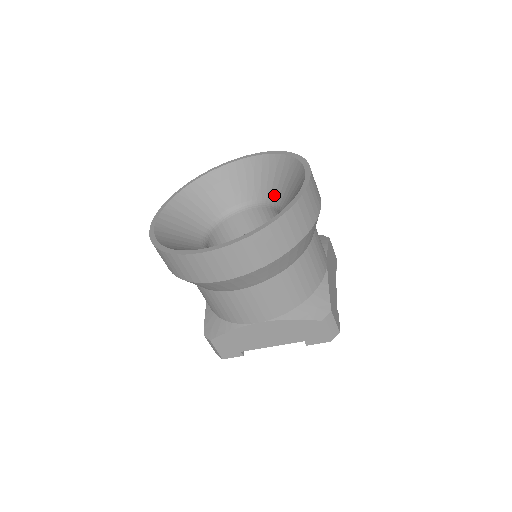
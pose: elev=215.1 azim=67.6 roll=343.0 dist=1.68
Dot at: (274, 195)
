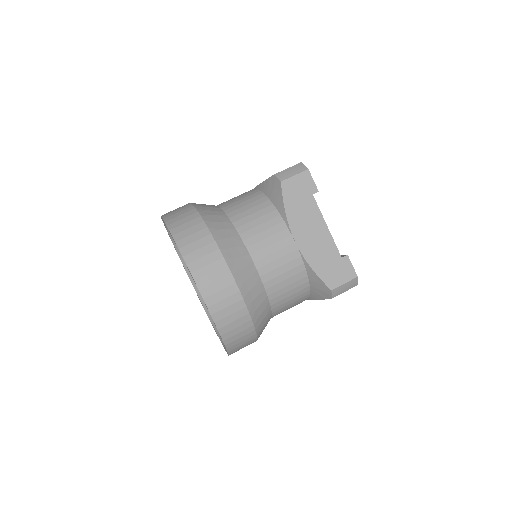
Dot at: occluded
